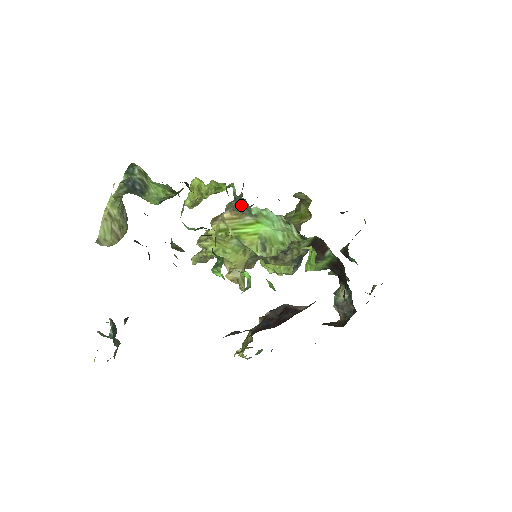
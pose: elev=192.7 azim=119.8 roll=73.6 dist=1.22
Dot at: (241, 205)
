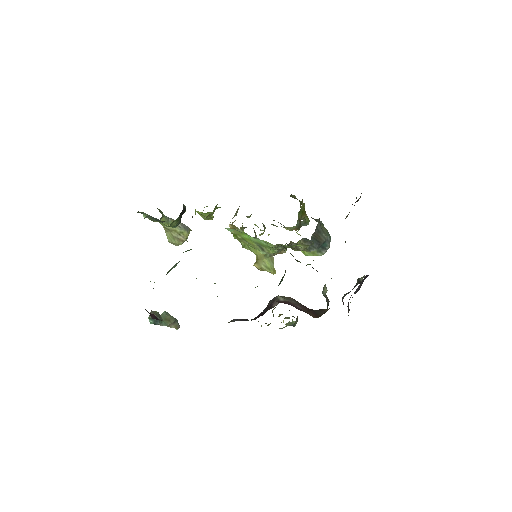
Dot at: occluded
